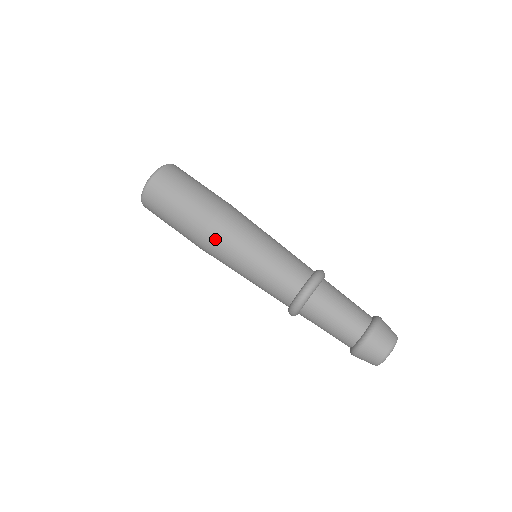
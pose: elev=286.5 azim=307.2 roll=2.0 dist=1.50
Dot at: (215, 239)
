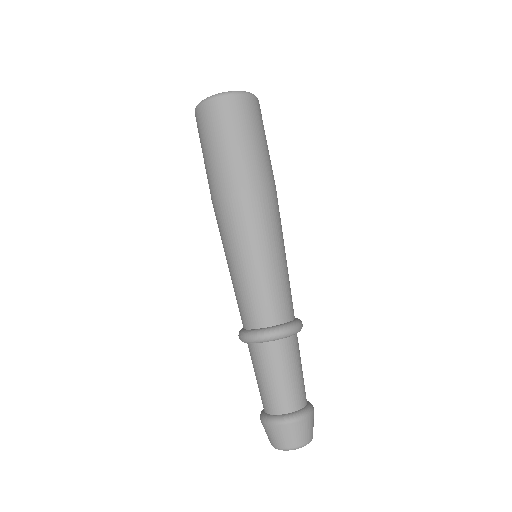
Dot at: (243, 208)
